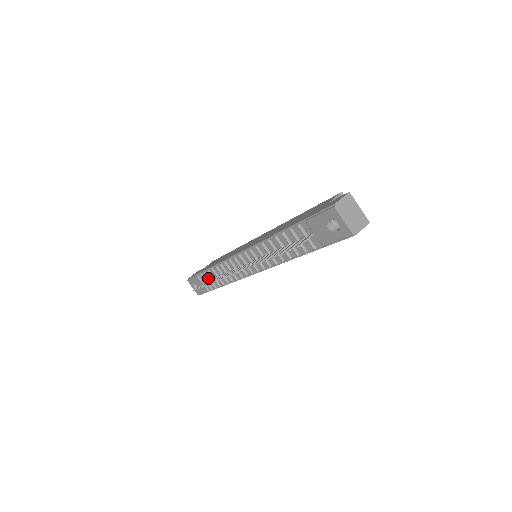
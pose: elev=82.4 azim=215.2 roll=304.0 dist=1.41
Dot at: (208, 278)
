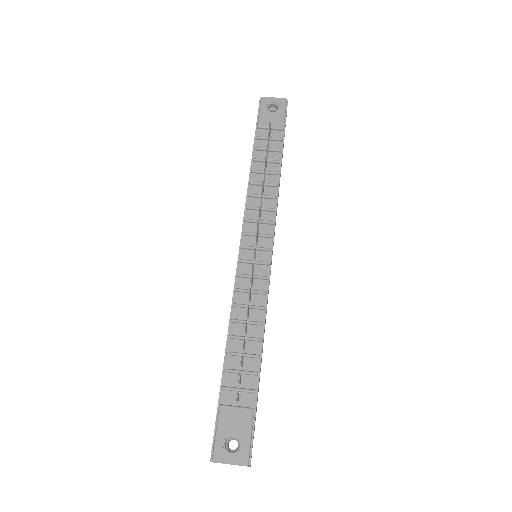
Dot at: (236, 370)
